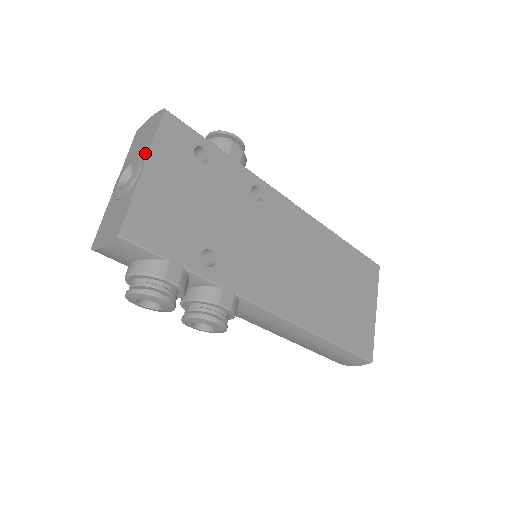
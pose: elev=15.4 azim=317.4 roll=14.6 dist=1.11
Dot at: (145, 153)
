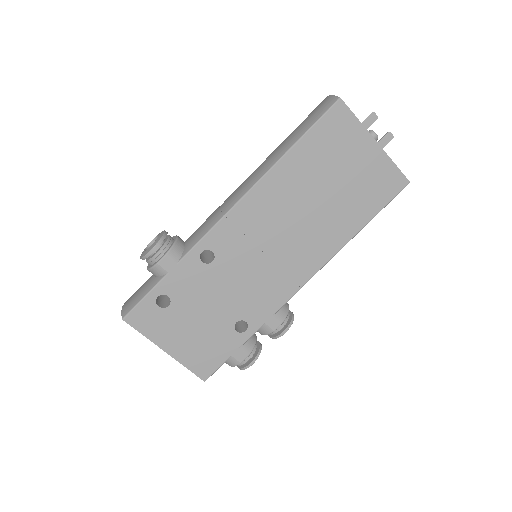
Dot at: (154, 342)
